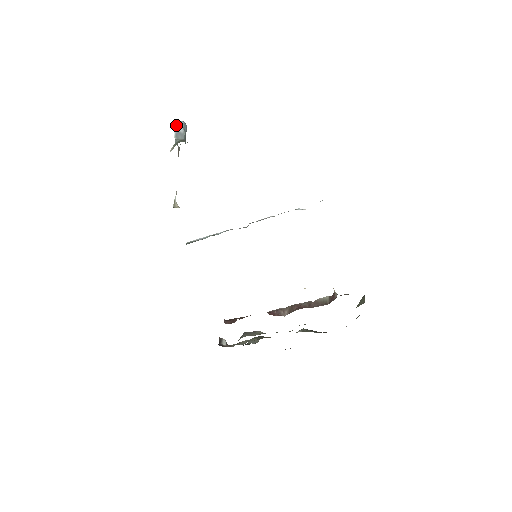
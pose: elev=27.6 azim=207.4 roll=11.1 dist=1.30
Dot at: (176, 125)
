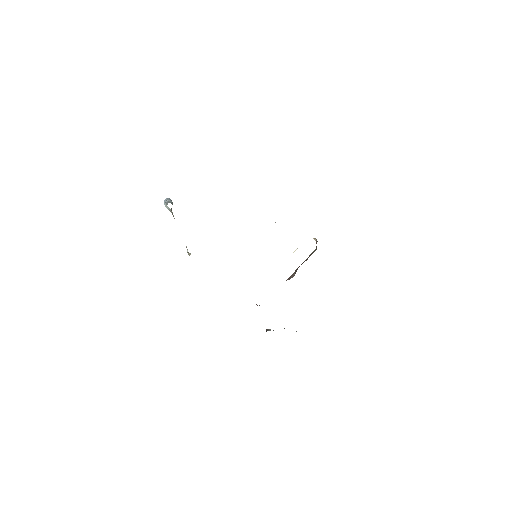
Dot at: (165, 201)
